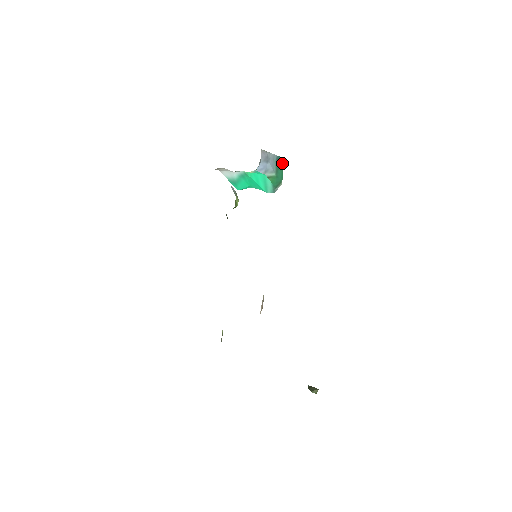
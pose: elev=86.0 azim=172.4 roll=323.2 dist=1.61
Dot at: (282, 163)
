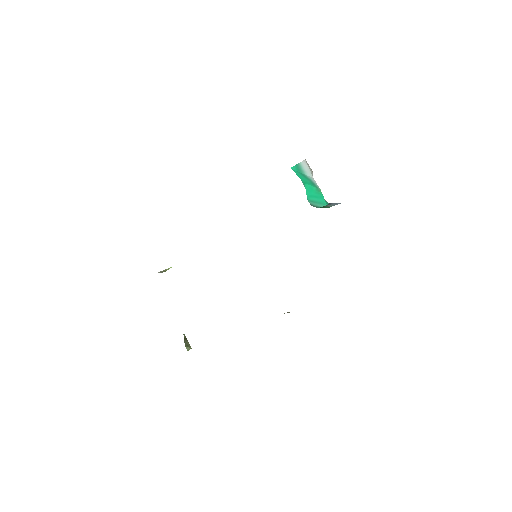
Dot at: occluded
